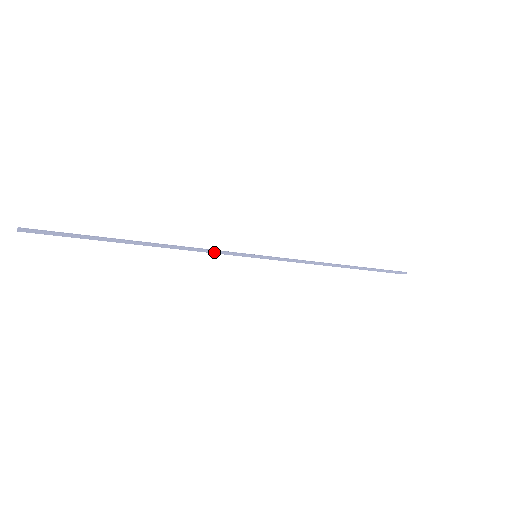
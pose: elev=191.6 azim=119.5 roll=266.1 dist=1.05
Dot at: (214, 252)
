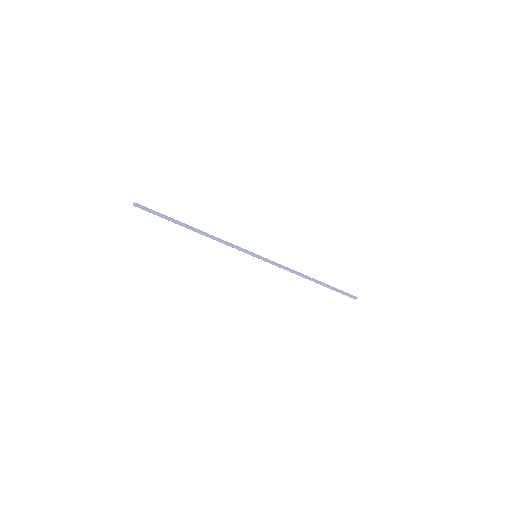
Dot at: (232, 244)
